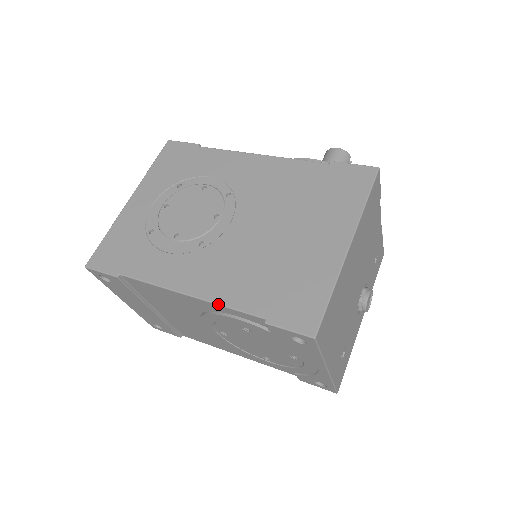
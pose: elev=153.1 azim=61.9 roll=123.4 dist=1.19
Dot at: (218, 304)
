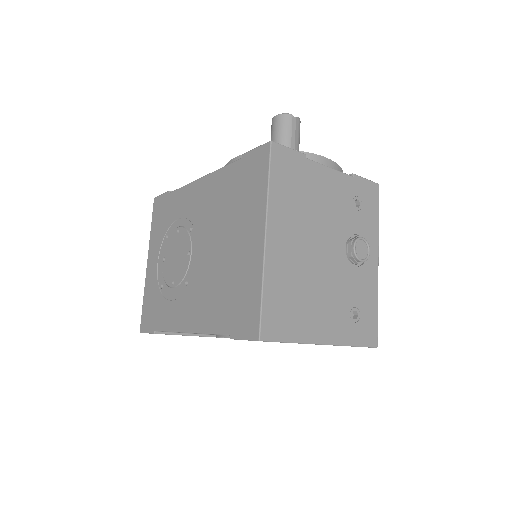
Dot at: (203, 333)
